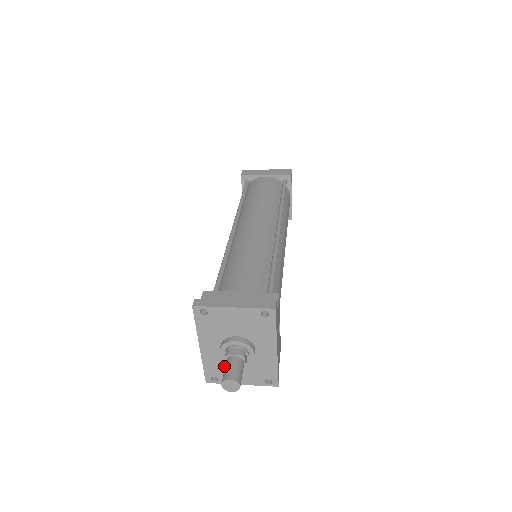
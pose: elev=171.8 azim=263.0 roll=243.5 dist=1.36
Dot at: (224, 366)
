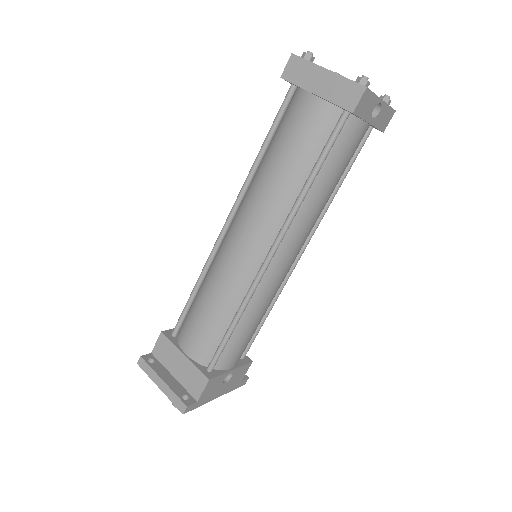
Dot at: occluded
